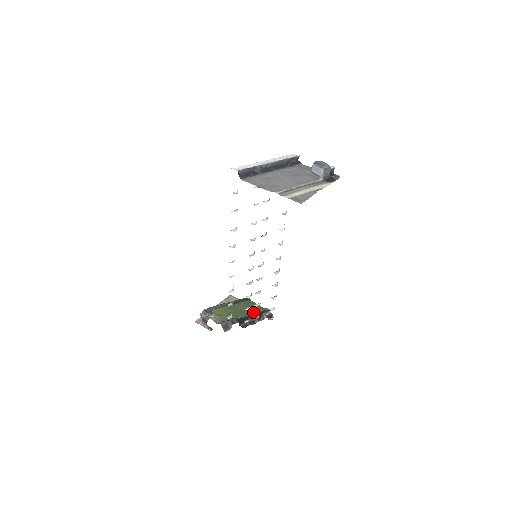
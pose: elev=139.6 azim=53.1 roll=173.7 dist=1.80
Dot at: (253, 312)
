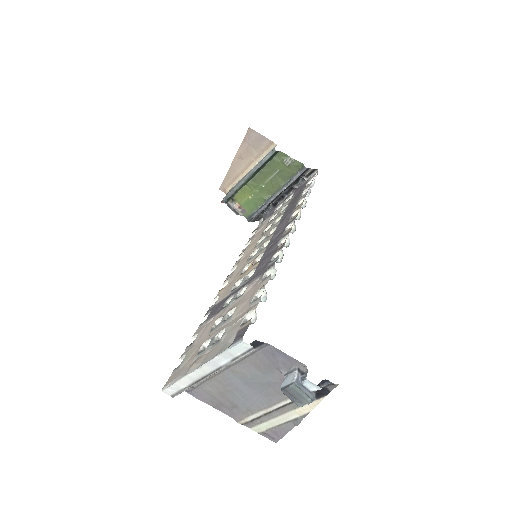
Dot at: (286, 179)
